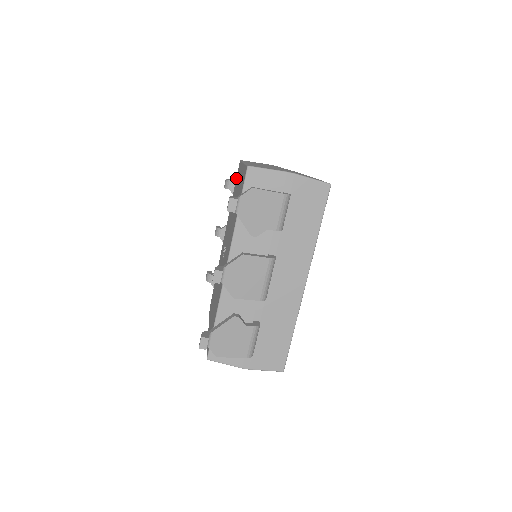
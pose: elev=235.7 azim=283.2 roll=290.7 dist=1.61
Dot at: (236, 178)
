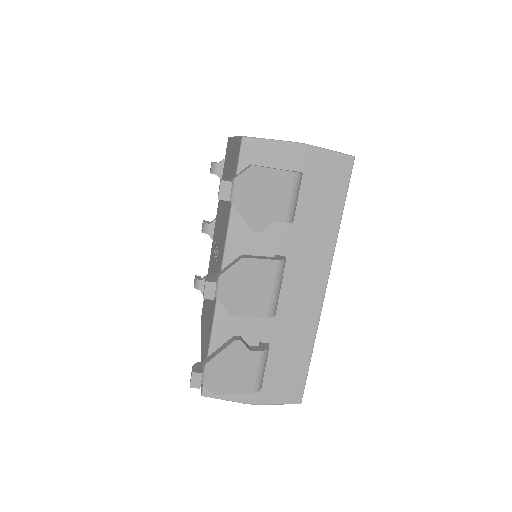
Dot at: occluded
